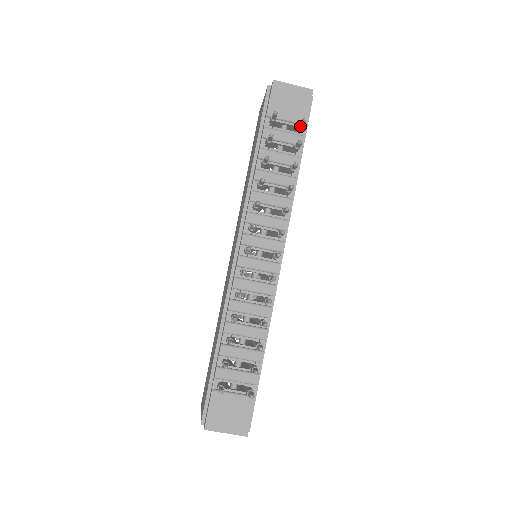
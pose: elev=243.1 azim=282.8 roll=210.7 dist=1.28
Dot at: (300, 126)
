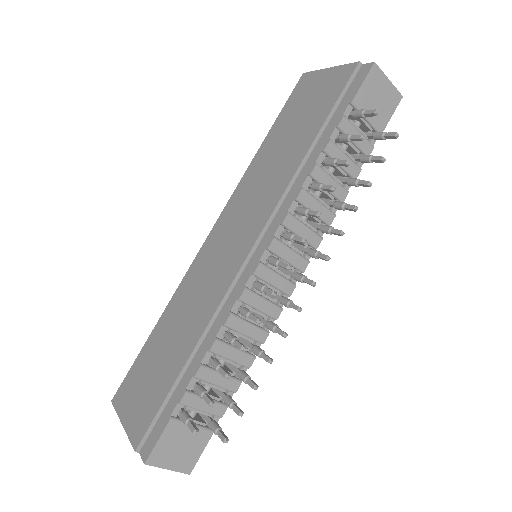
Dot at: (383, 137)
